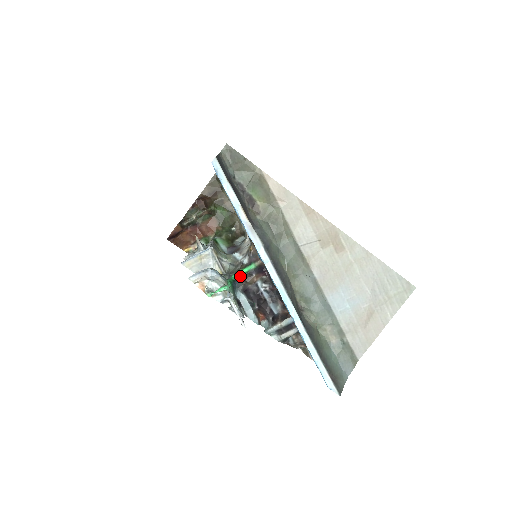
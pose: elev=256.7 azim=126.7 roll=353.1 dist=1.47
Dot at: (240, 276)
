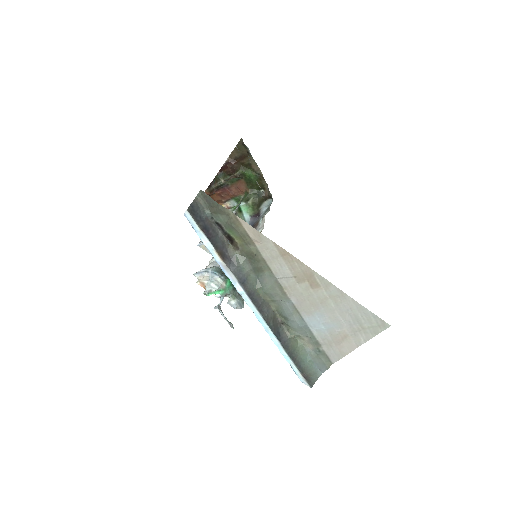
Dot at: occluded
